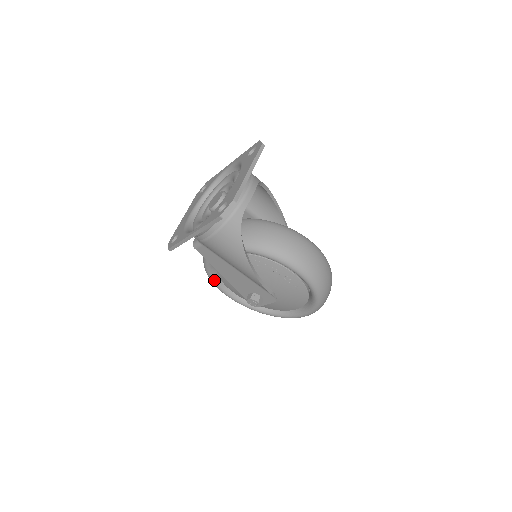
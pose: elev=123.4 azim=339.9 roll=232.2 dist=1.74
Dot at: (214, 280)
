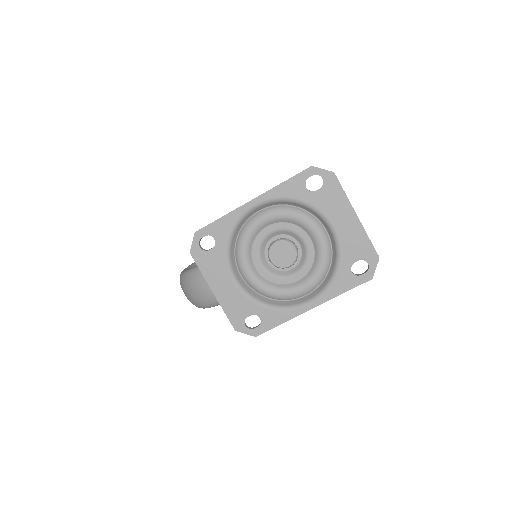
Dot at: occluded
